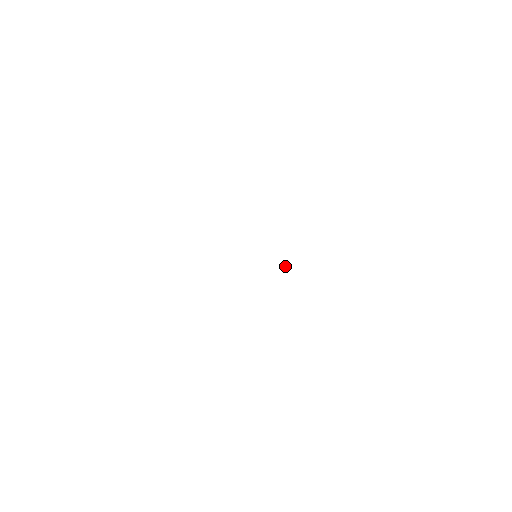
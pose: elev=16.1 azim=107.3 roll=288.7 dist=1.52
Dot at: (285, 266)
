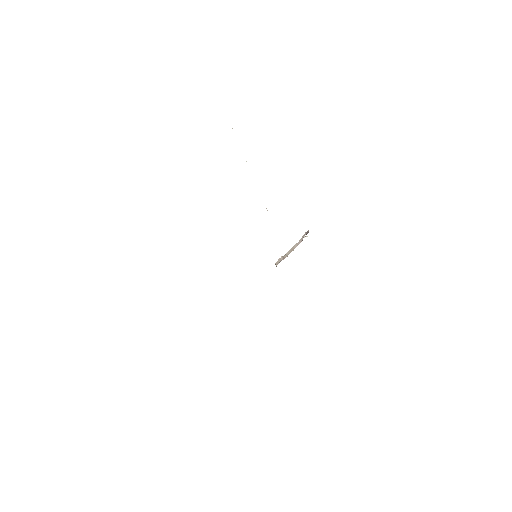
Dot at: occluded
